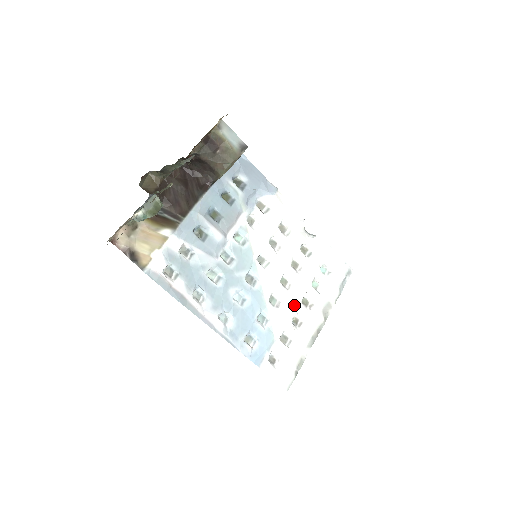
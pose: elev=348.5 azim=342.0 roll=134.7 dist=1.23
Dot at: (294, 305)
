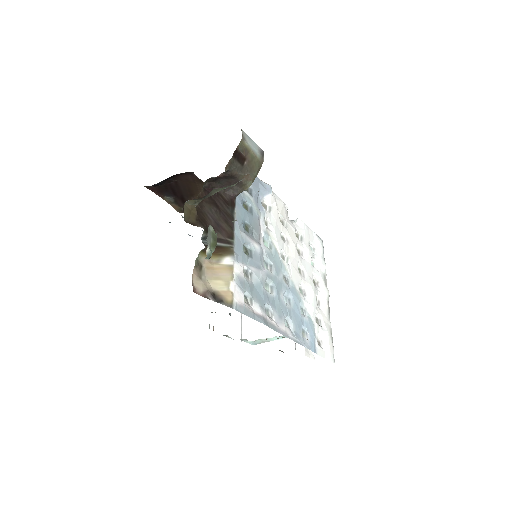
Dot at: (313, 288)
